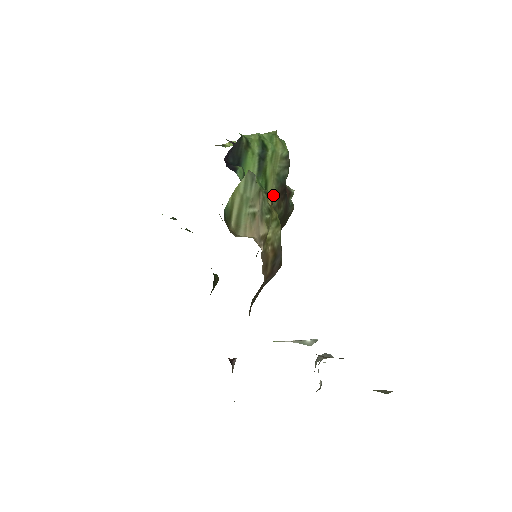
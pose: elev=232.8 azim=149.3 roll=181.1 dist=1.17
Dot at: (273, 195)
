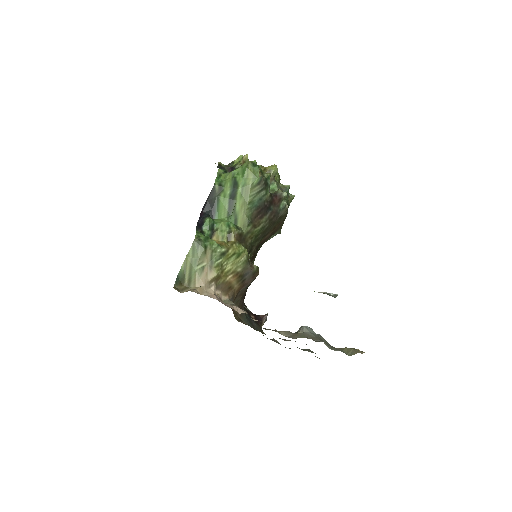
Dot at: (244, 224)
